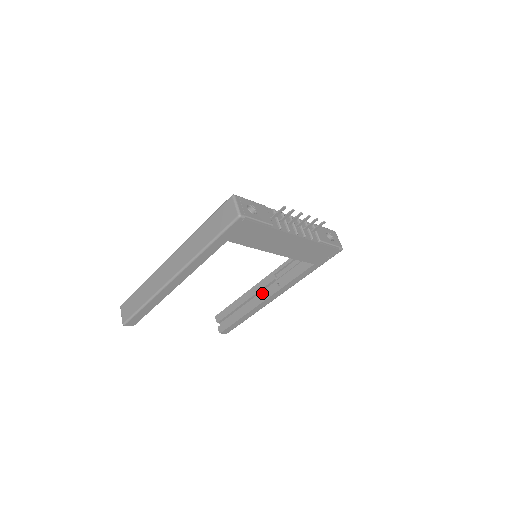
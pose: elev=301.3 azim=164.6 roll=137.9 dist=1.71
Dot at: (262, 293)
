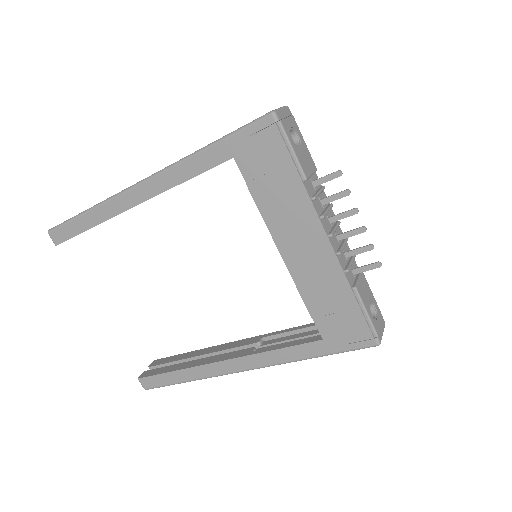
Dot at: occluded
